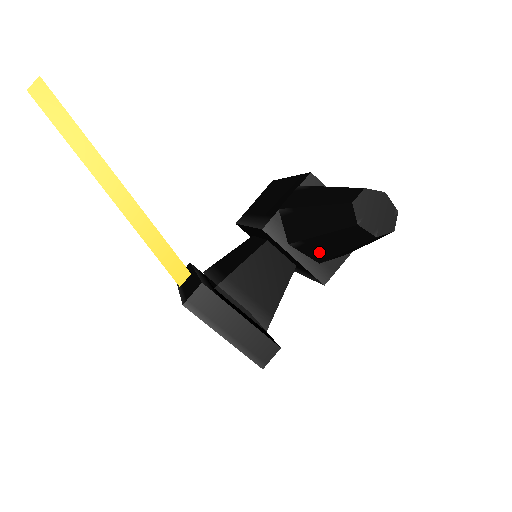
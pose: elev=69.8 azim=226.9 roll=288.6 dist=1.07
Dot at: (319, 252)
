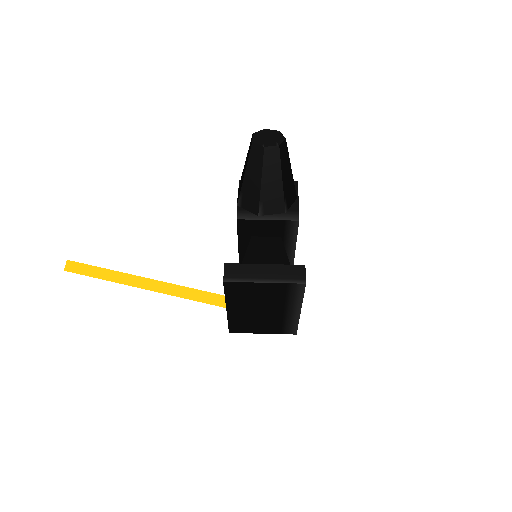
Dot at: (275, 201)
